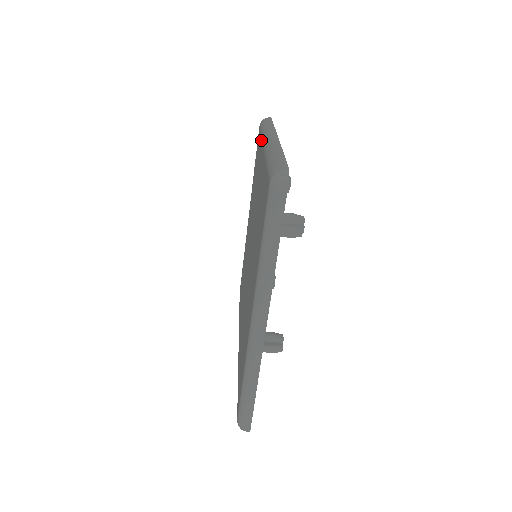
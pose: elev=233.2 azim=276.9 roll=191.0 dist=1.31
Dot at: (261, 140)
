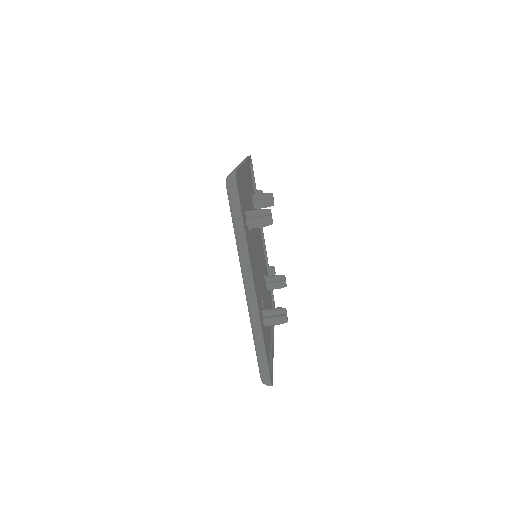
Dot at: occluded
